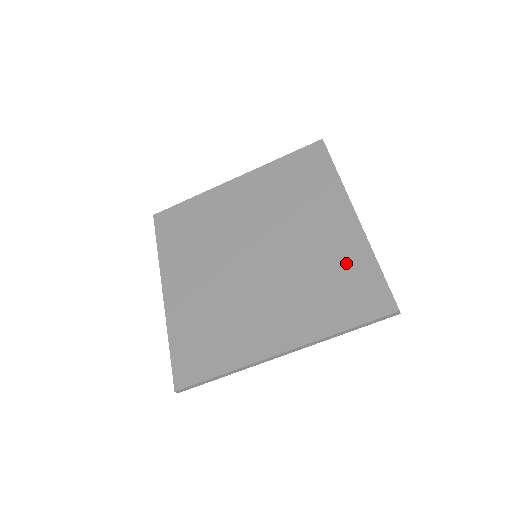
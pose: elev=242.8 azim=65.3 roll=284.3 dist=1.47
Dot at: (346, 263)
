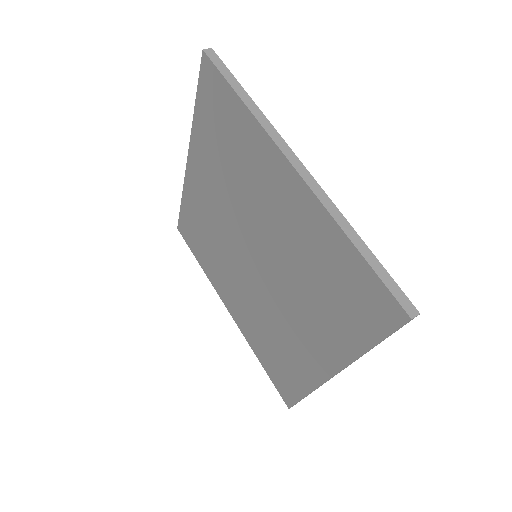
Dot at: (323, 253)
